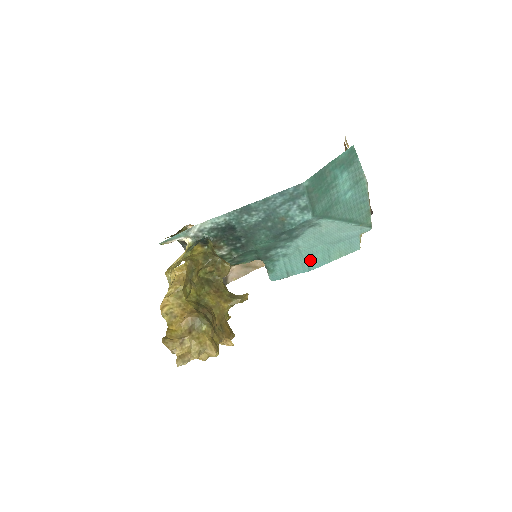
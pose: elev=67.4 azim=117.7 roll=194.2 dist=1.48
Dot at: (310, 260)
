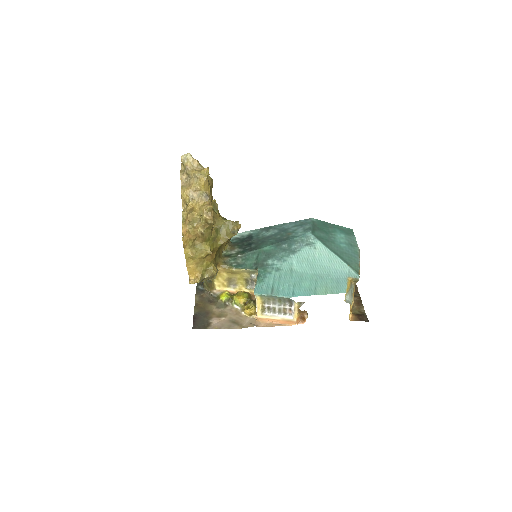
Dot at: (297, 285)
